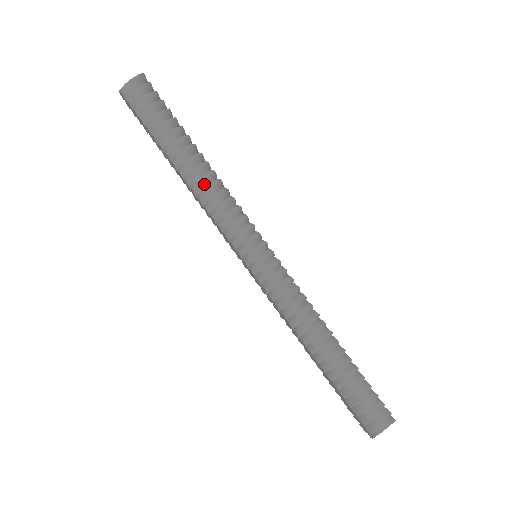
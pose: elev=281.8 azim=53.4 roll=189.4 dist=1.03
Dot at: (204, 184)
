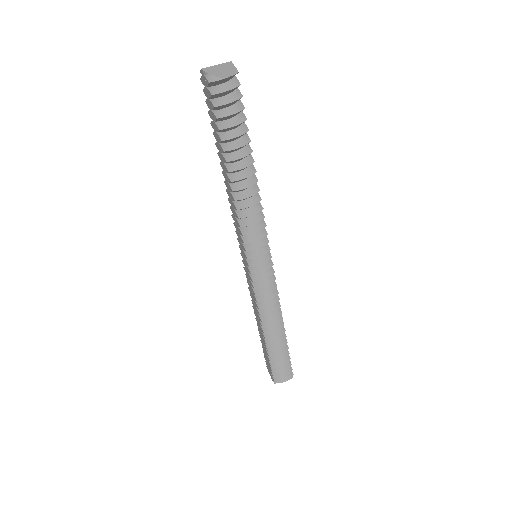
Dot at: (246, 198)
